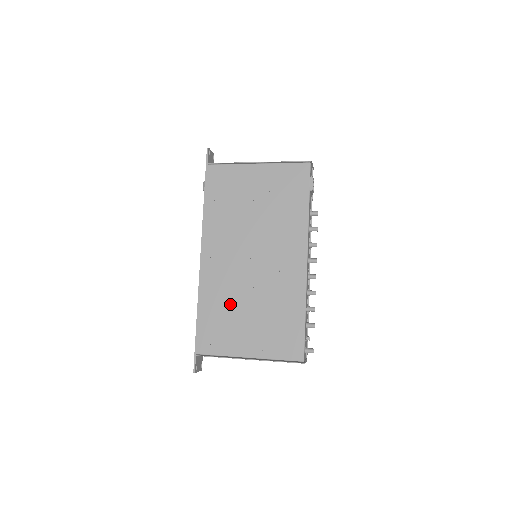
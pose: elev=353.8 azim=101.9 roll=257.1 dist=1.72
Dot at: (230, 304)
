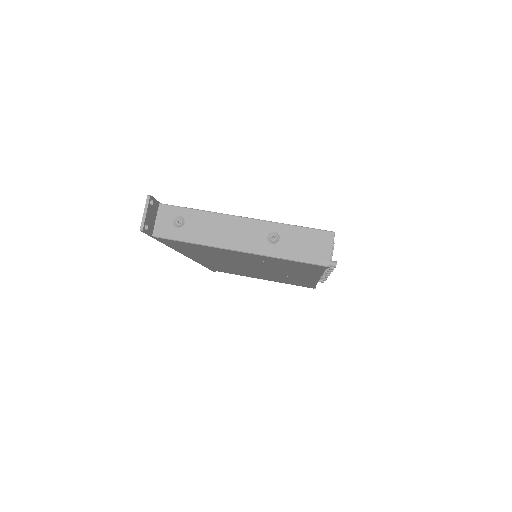
Dot at: occluded
